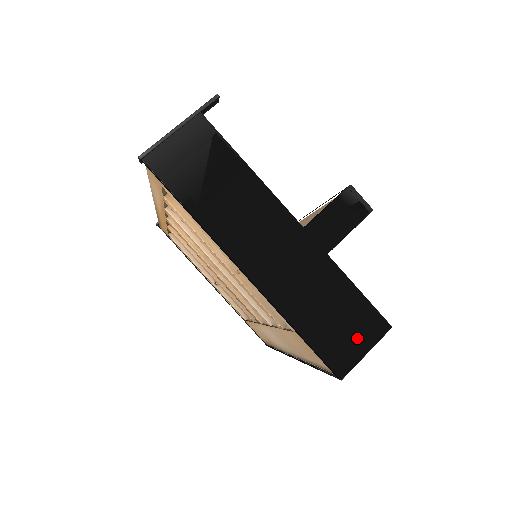
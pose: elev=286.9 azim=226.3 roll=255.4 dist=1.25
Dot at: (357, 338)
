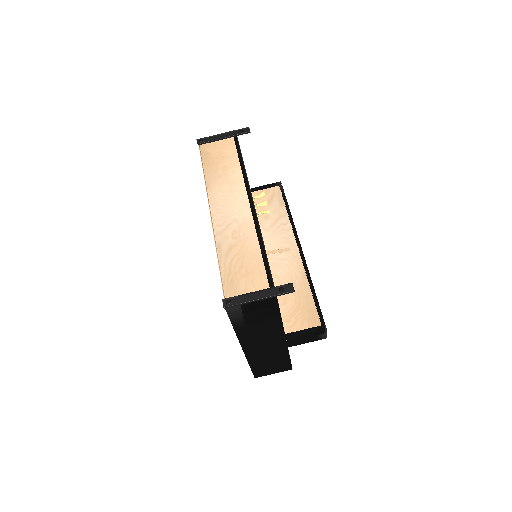
Dot at: (274, 370)
